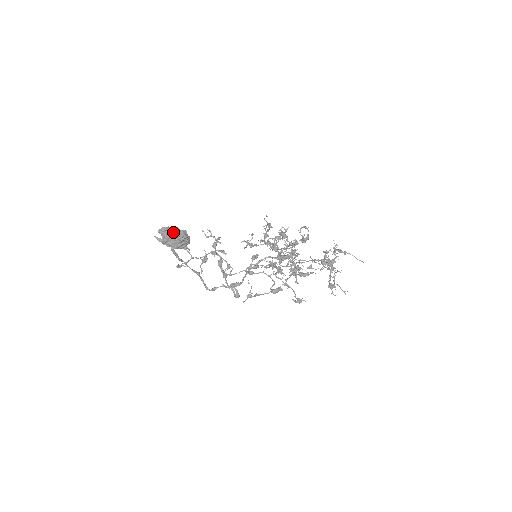
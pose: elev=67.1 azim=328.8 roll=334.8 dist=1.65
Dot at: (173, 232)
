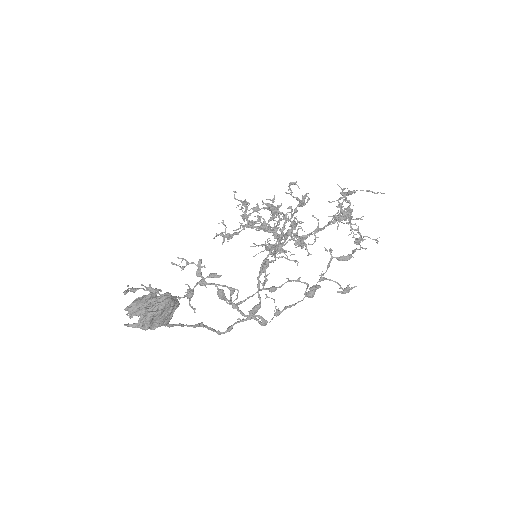
Dot at: (153, 308)
